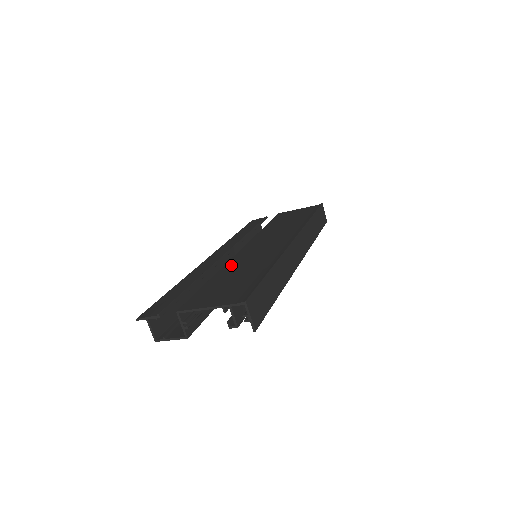
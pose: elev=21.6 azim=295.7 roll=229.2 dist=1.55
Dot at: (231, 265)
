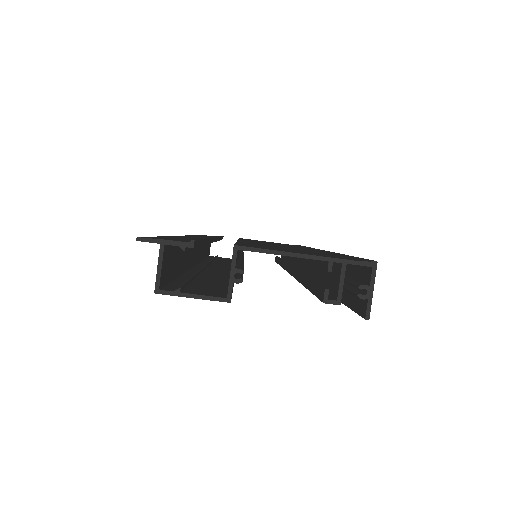
Dot at: occluded
